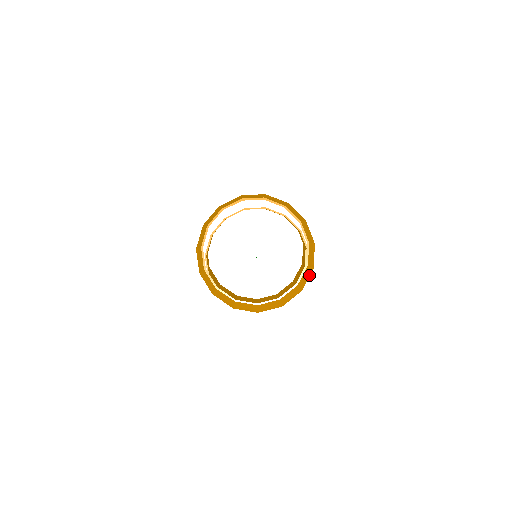
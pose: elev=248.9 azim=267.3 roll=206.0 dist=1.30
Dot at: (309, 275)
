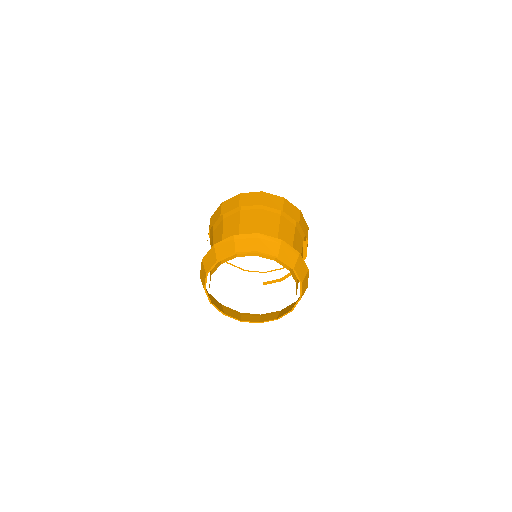
Dot at: occluded
